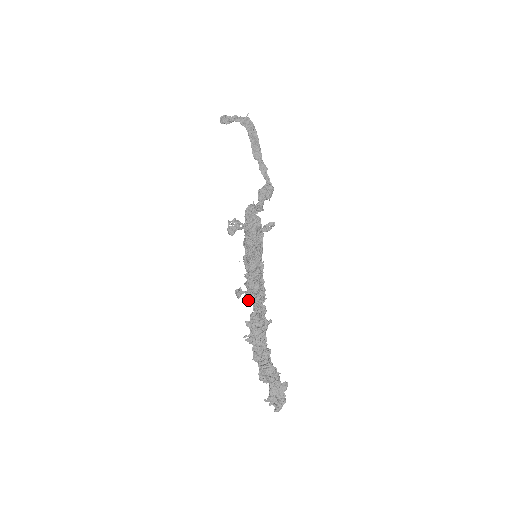
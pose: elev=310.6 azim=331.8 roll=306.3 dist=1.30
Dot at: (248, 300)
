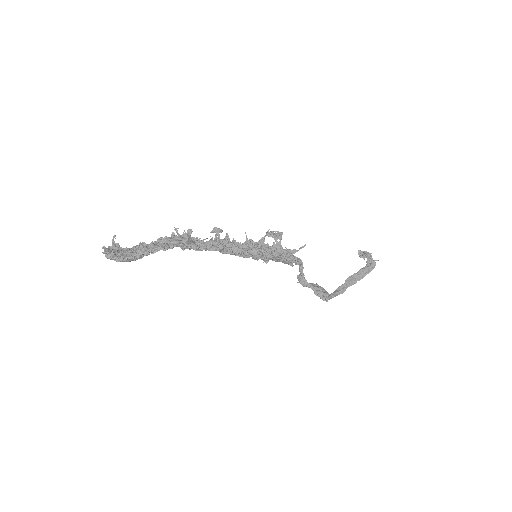
Dot at: (212, 237)
